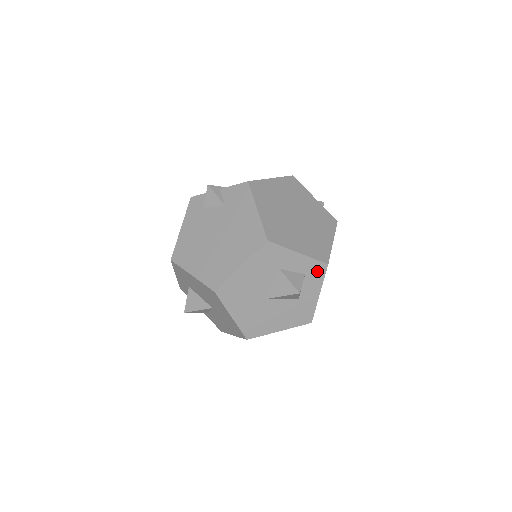
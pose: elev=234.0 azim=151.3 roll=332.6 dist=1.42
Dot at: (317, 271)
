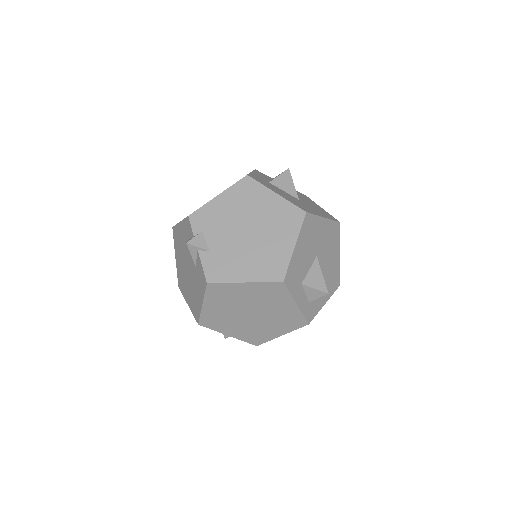
Dot at: occluded
